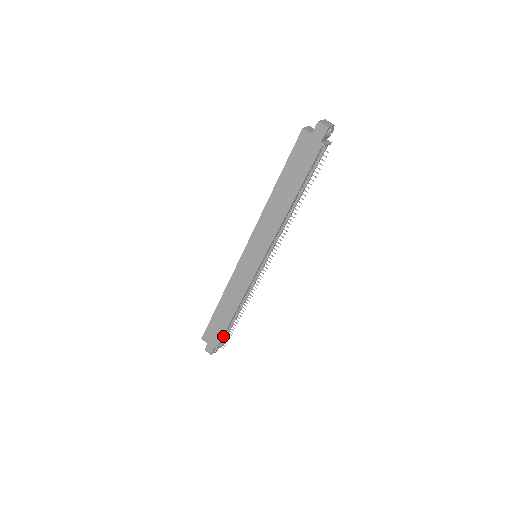
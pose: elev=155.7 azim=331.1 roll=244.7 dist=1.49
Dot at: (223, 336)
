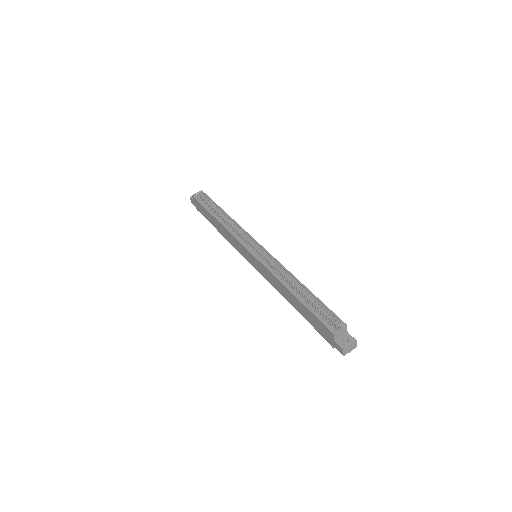
Dot at: occluded
